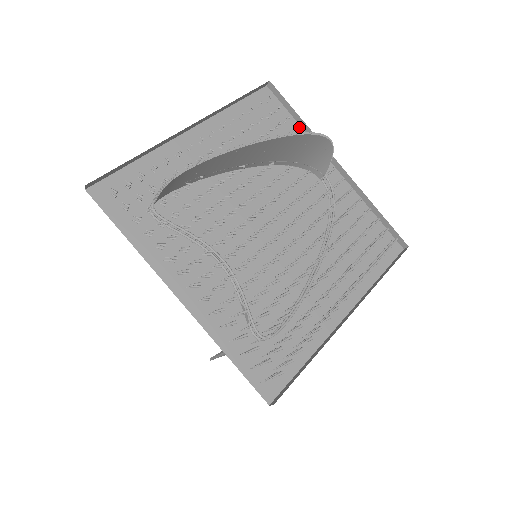
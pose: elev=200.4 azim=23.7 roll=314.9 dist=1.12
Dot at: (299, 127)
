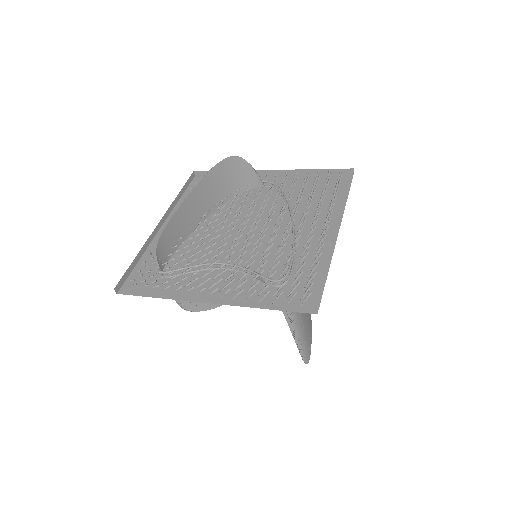
Dot at: occluded
